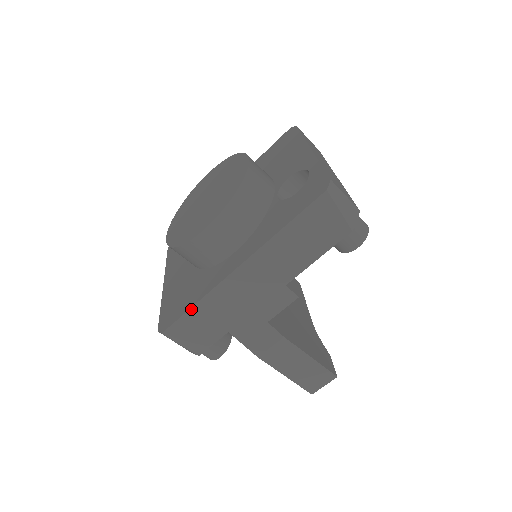
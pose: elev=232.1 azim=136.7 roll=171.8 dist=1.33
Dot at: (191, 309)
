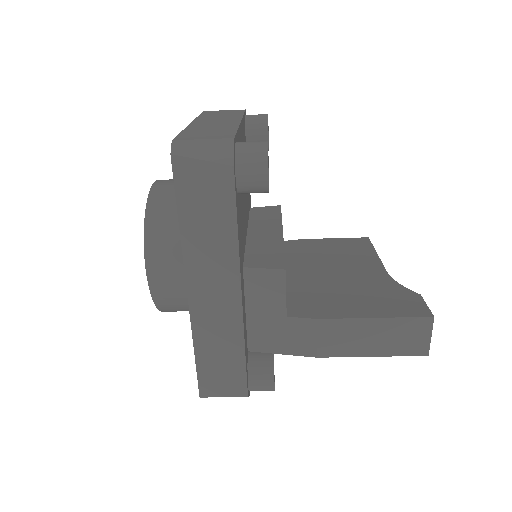
Dot at: (196, 359)
